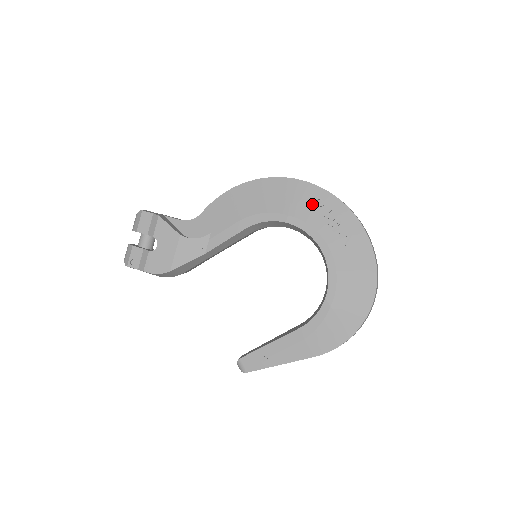
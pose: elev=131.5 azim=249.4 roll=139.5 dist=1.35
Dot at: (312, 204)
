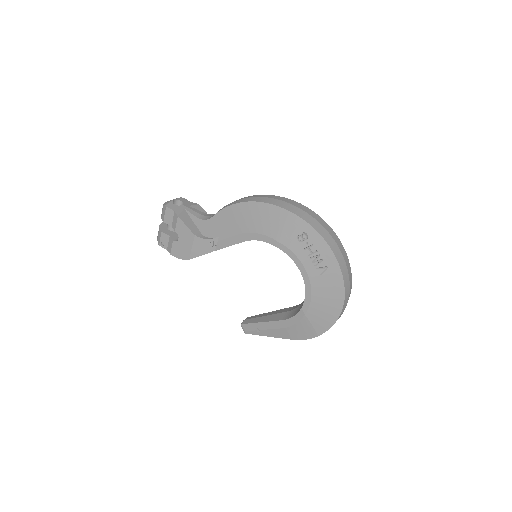
Dot at: (297, 237)
